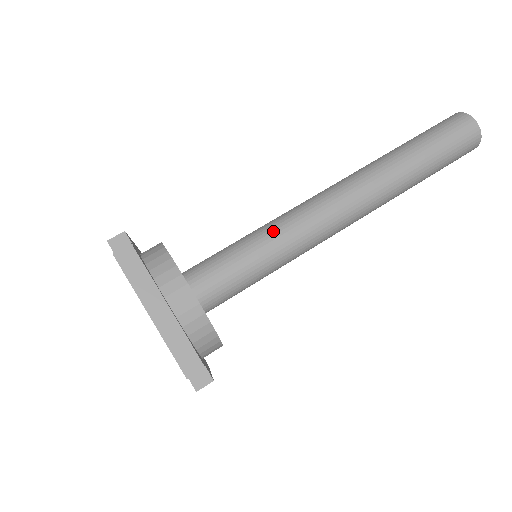
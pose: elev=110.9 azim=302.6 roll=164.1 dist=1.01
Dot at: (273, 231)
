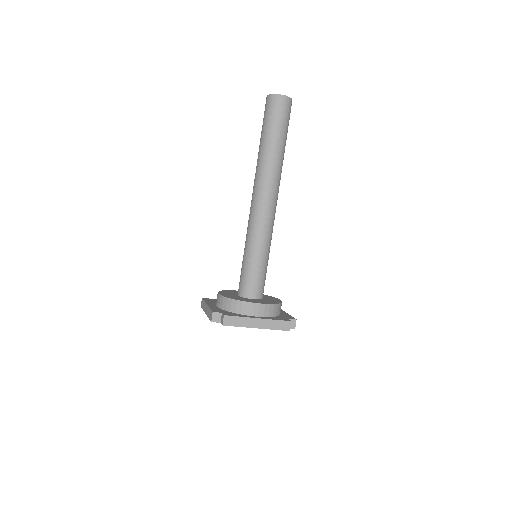
Dot at: (255, 243)
